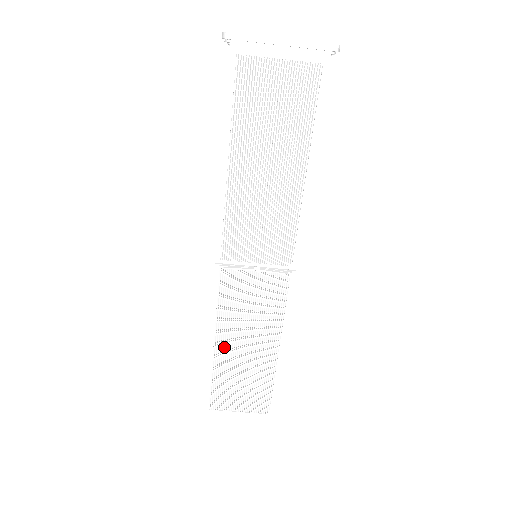
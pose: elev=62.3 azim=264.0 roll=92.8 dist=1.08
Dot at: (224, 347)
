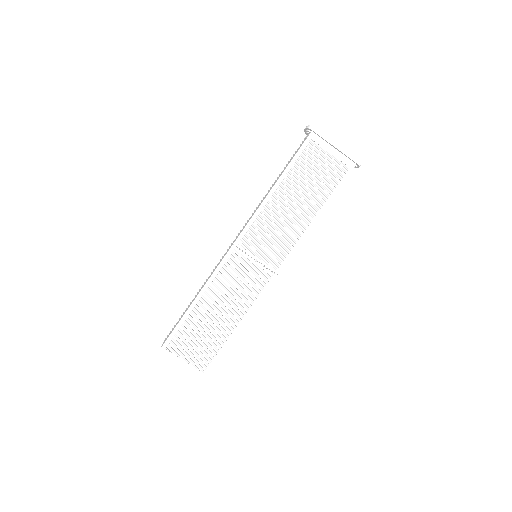
Dot at: (204, 305)
